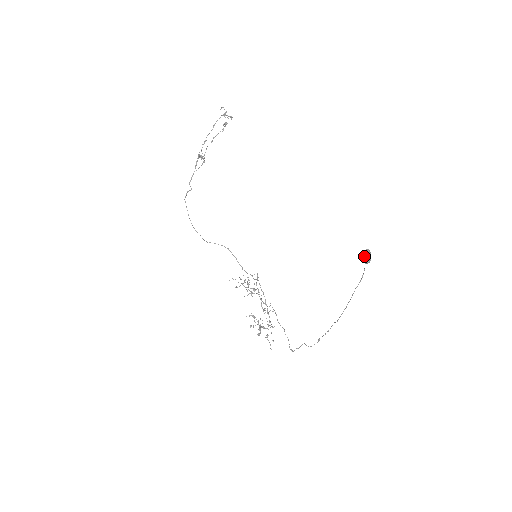
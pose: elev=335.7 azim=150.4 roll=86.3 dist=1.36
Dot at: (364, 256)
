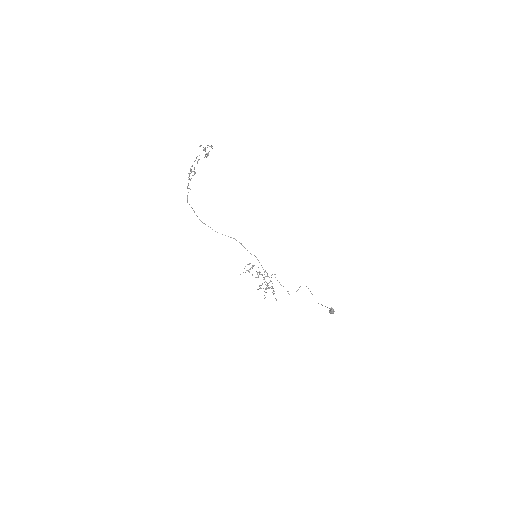
Dot at: occluded
